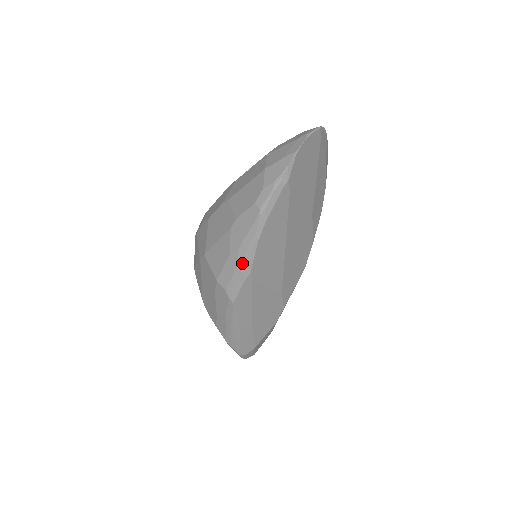
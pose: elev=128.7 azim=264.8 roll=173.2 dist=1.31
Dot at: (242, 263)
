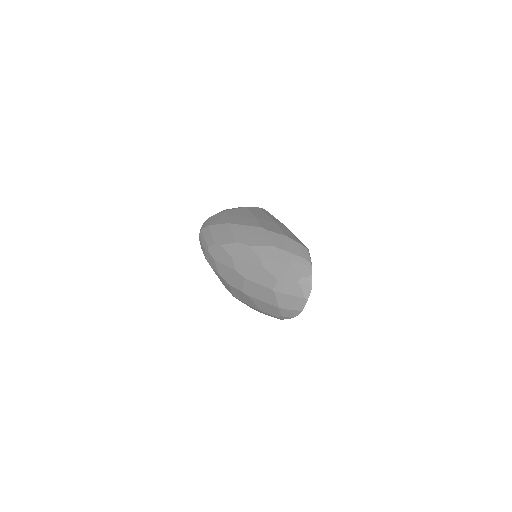
Dot at: occluded
